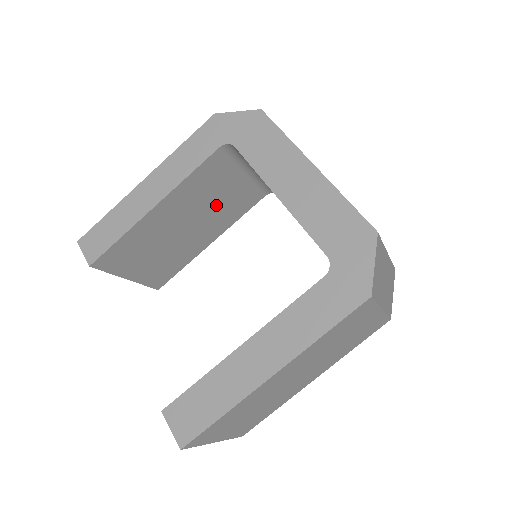
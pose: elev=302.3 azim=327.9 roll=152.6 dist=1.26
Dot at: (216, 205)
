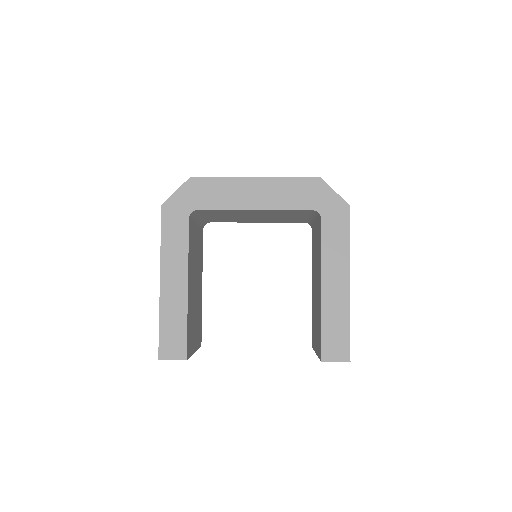
Dot at: (197, 258)
